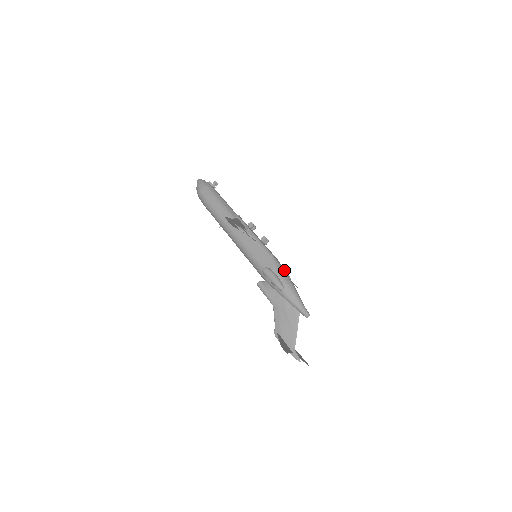
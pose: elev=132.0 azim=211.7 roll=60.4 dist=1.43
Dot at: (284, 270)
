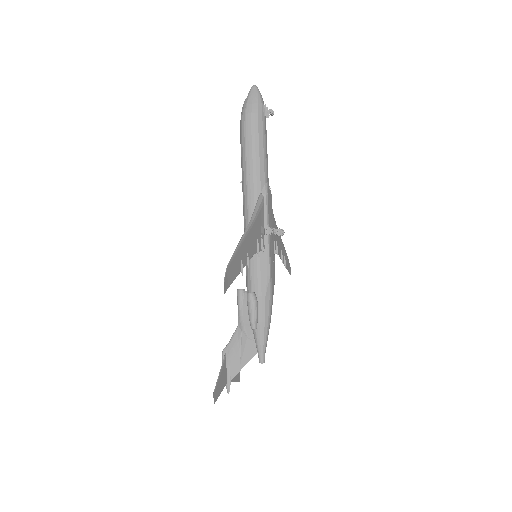
Dot at: (272, 300)
